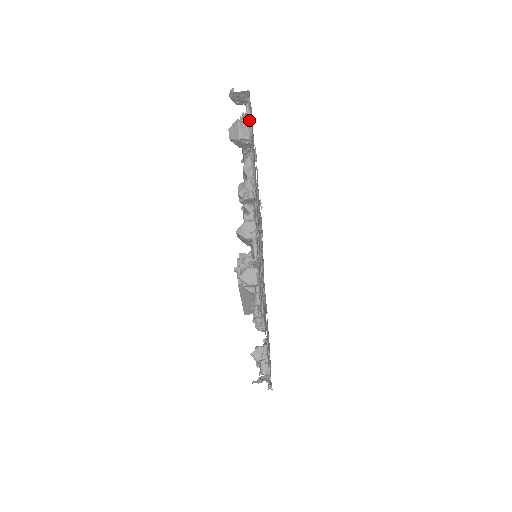
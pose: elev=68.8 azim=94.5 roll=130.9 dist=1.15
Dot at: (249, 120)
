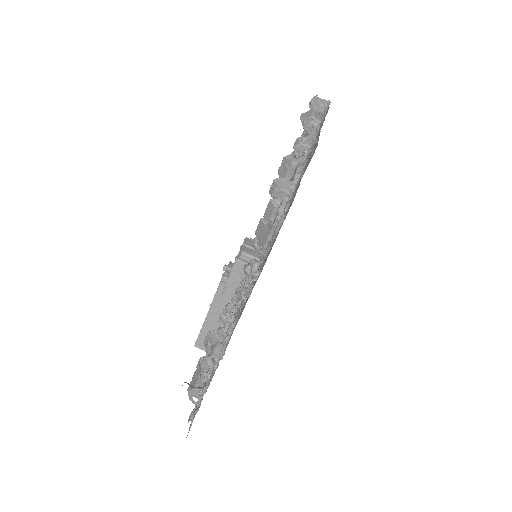
Dot at: (324, 110)
